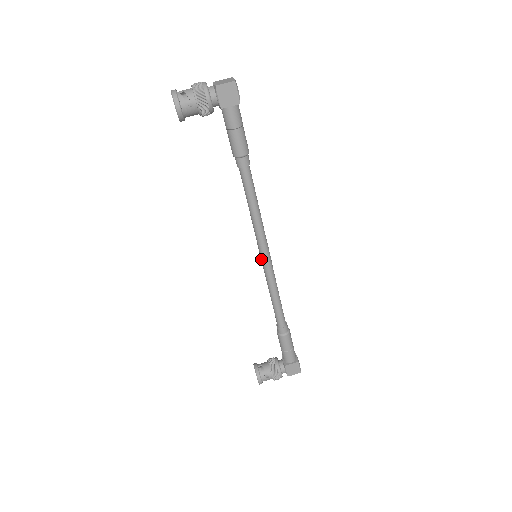
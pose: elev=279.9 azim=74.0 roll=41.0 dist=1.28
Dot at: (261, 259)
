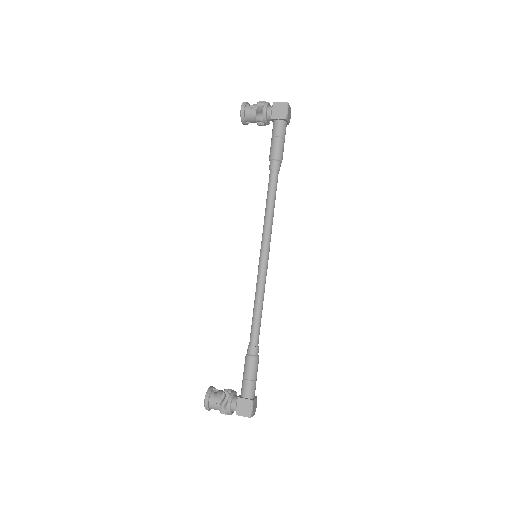
Dot at: (259, 260)
